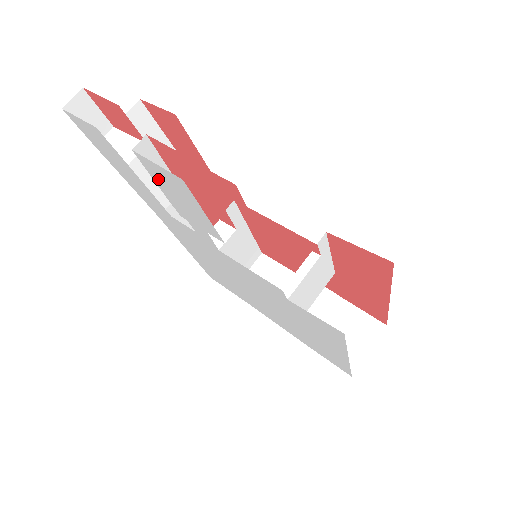
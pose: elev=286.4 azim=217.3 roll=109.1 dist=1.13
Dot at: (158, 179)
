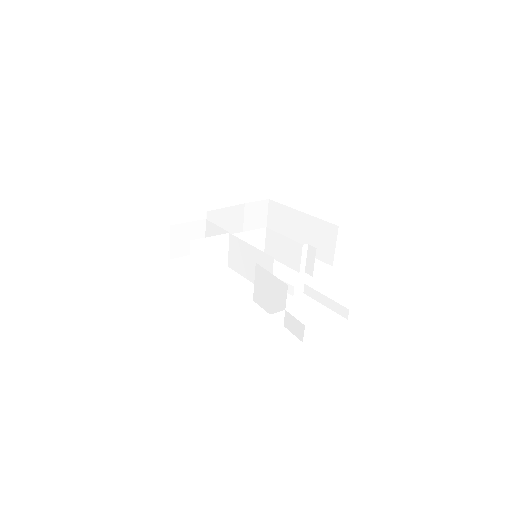
Dot at: occluded
